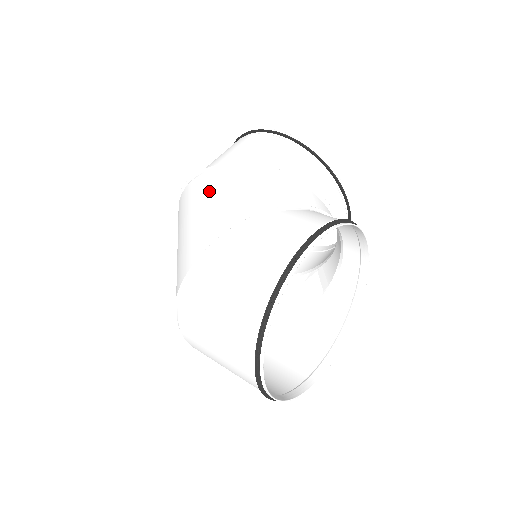
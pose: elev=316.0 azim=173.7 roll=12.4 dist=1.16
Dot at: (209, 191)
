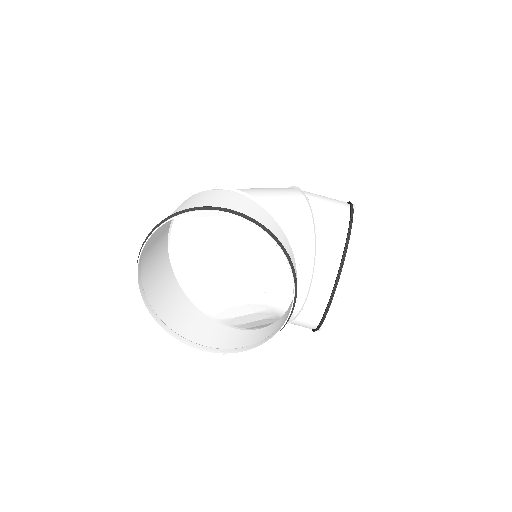
Dot at: (271, 188)
